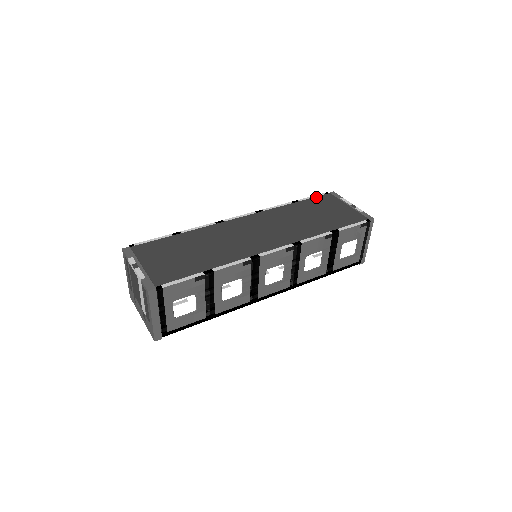
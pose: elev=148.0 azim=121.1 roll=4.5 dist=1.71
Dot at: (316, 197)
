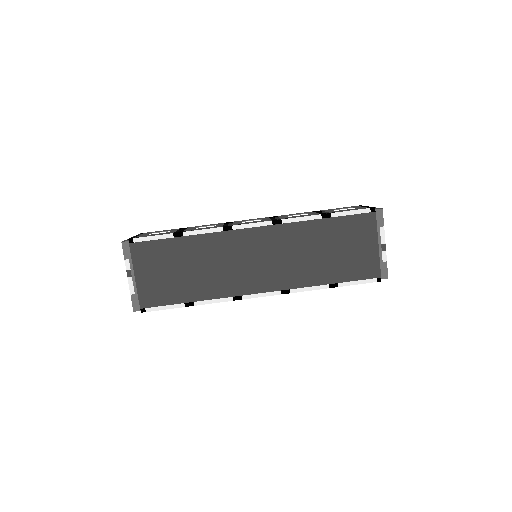
Dot at: (354, 216)
